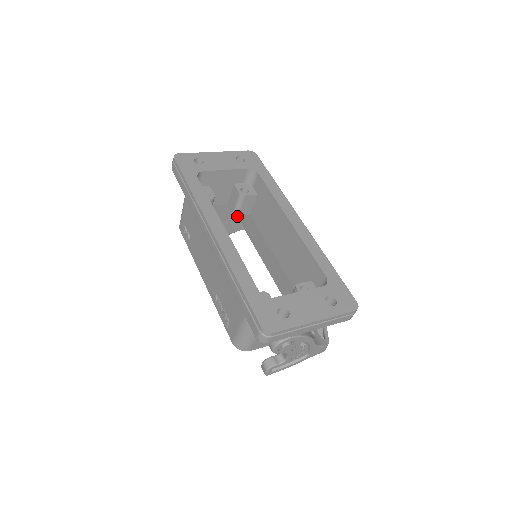
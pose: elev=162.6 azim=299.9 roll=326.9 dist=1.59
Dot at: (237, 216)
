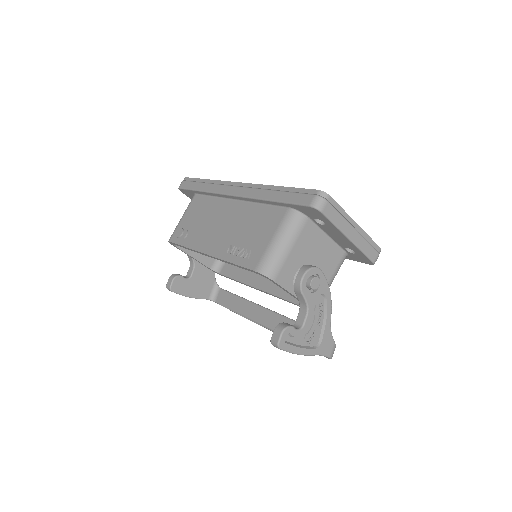
Dot at: (216, 267)
